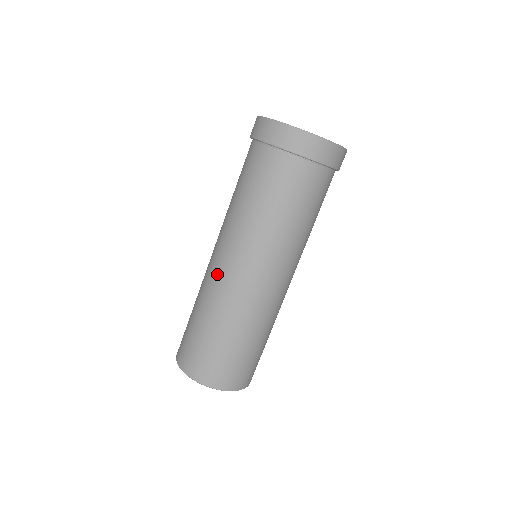
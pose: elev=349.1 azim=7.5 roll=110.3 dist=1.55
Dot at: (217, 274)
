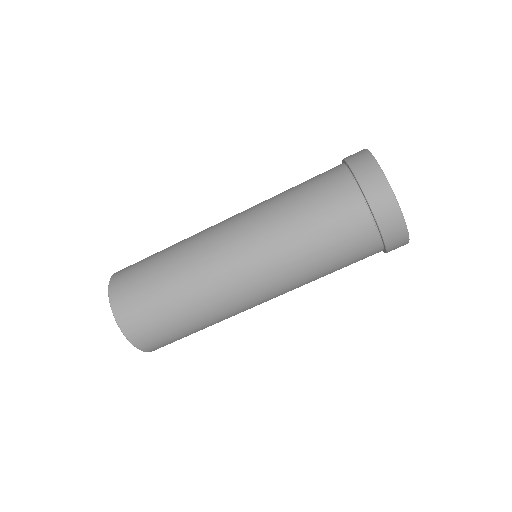
Dot at: (213, 226)
